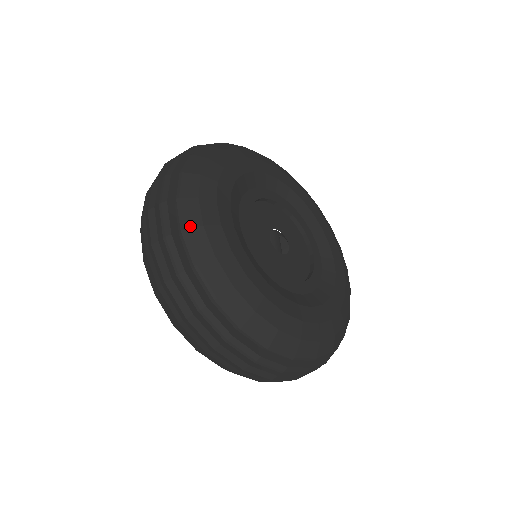
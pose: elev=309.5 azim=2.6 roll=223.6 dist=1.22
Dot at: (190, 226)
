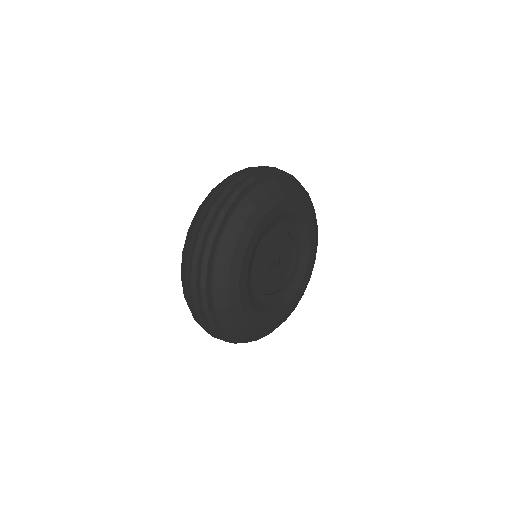
Dot at: (265, 187)
